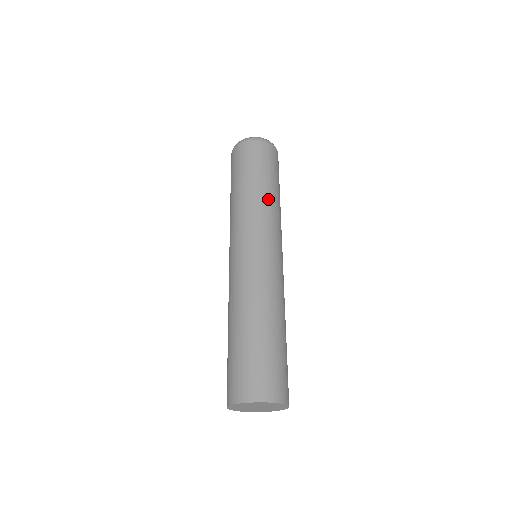
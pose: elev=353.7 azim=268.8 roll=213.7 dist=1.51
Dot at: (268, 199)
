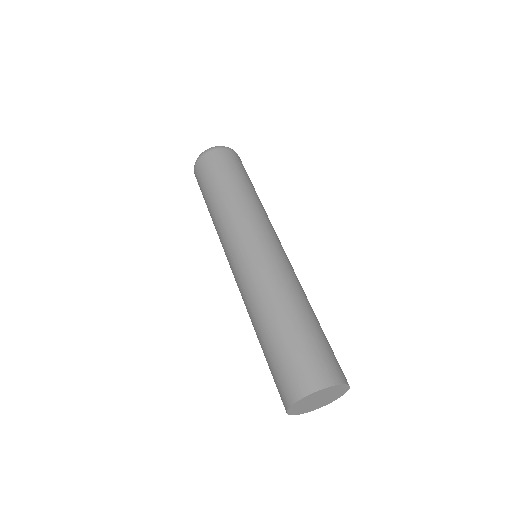
Dot at: (228, 202)
